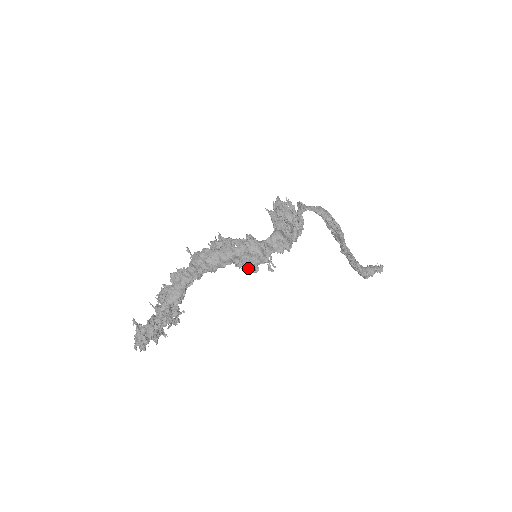
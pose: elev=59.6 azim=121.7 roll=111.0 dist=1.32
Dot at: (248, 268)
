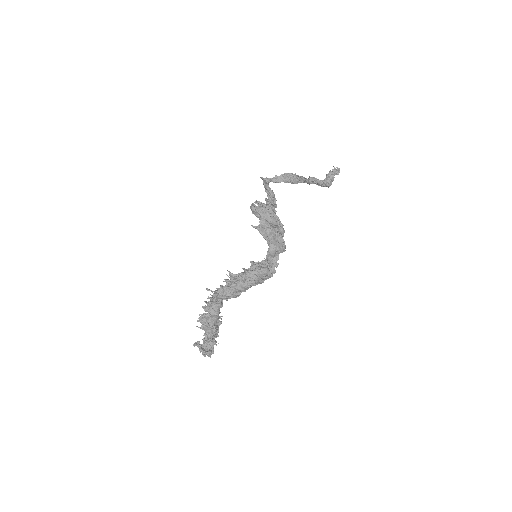
Dot at: occluded
